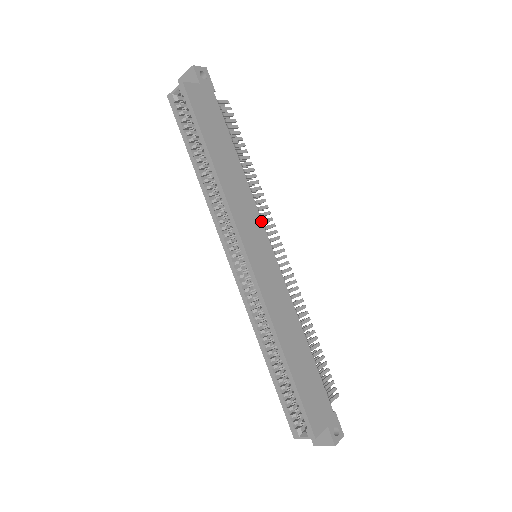
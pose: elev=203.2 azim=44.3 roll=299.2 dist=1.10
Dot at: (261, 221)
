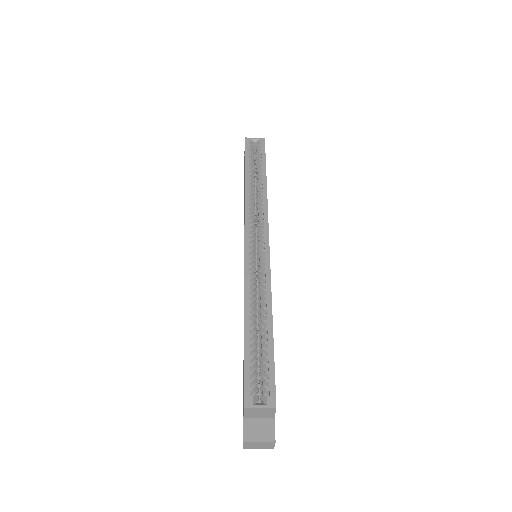
Dot at: occluded
